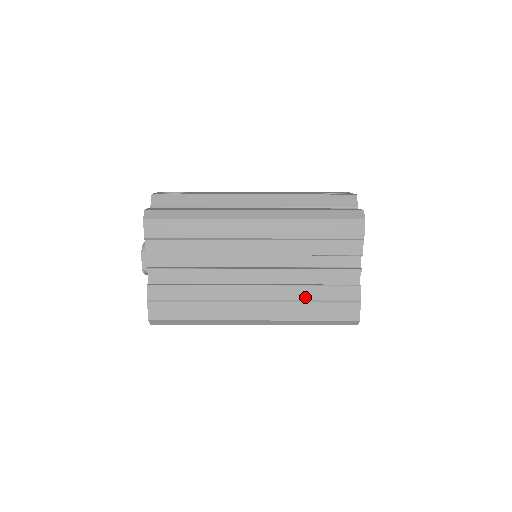
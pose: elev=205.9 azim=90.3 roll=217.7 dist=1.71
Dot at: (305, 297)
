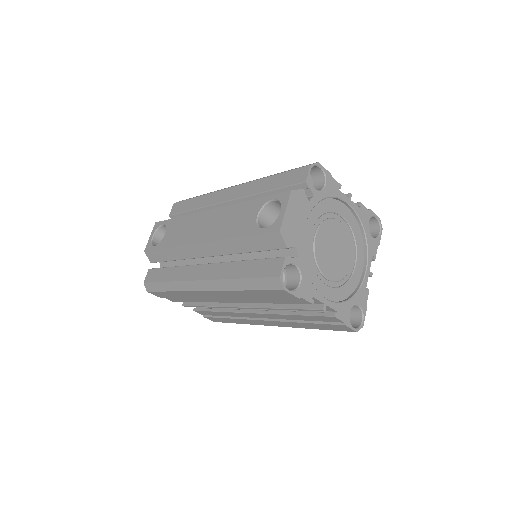
Dot at: (295, 319)
